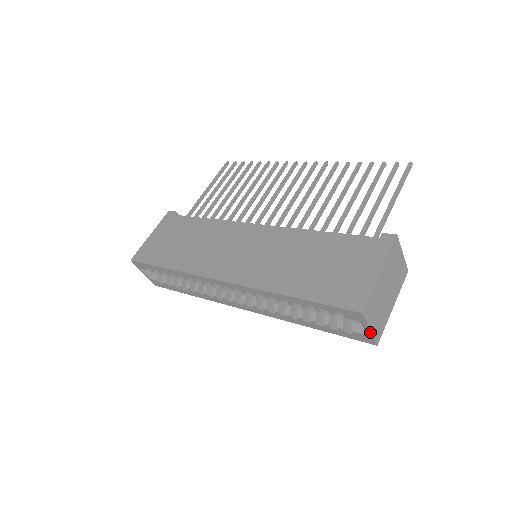
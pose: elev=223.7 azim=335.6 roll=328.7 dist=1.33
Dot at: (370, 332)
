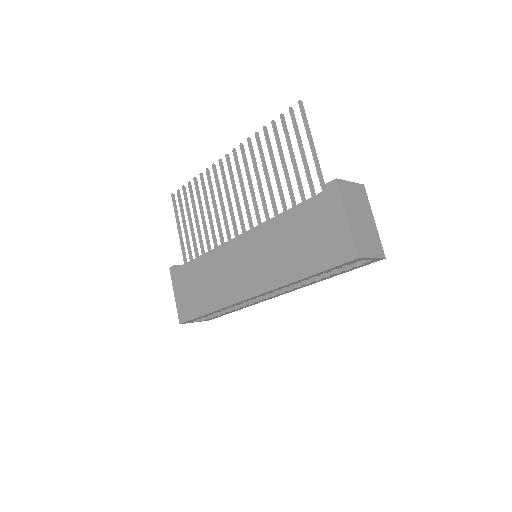
Dot at: (374, 259)
